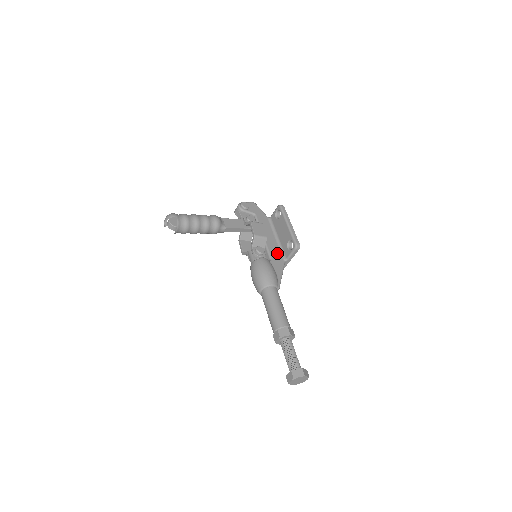
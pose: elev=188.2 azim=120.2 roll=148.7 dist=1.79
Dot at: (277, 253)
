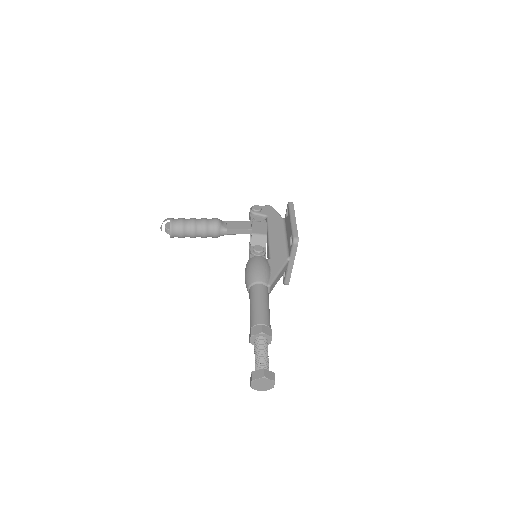
Dot at: (280, 252)
